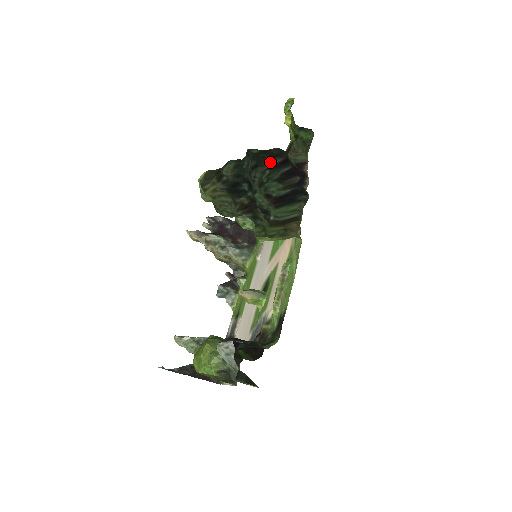
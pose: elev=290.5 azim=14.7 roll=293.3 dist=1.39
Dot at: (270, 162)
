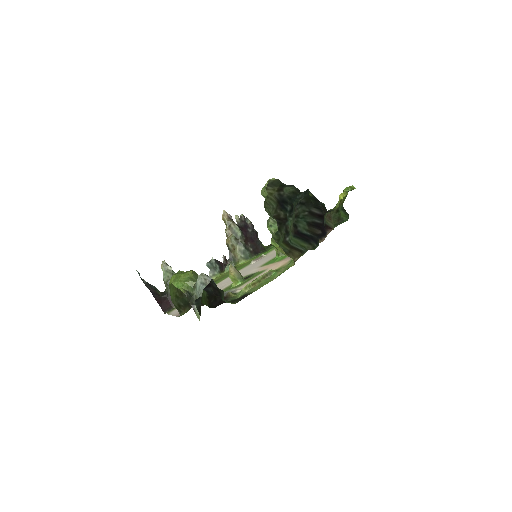
Dot at: (313, 209)
